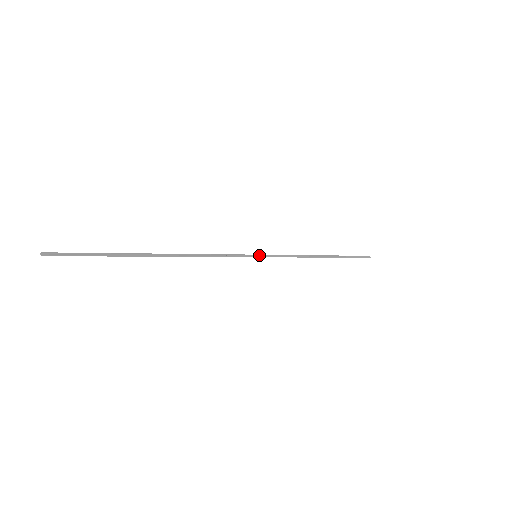
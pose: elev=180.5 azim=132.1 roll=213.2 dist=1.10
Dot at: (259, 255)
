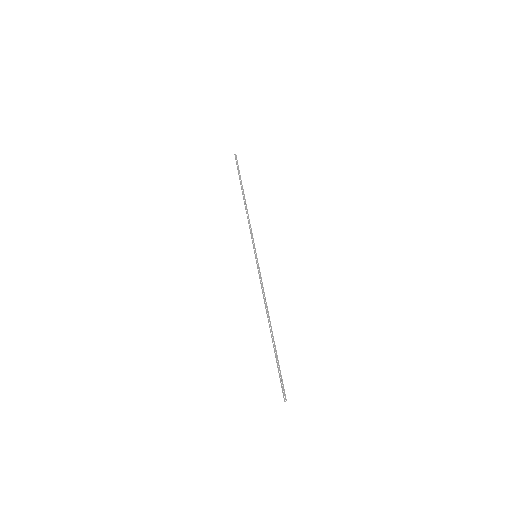
Dot at: (254, 253)
